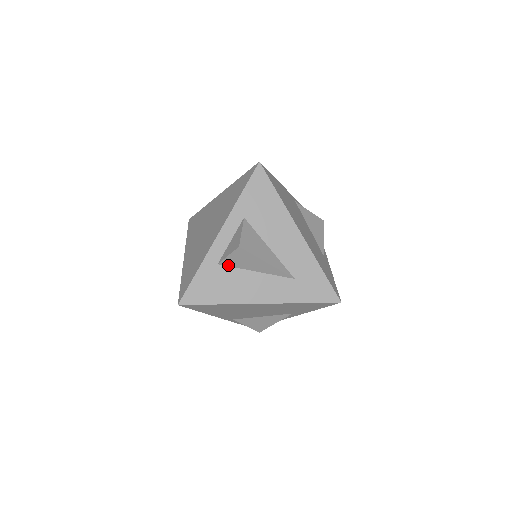
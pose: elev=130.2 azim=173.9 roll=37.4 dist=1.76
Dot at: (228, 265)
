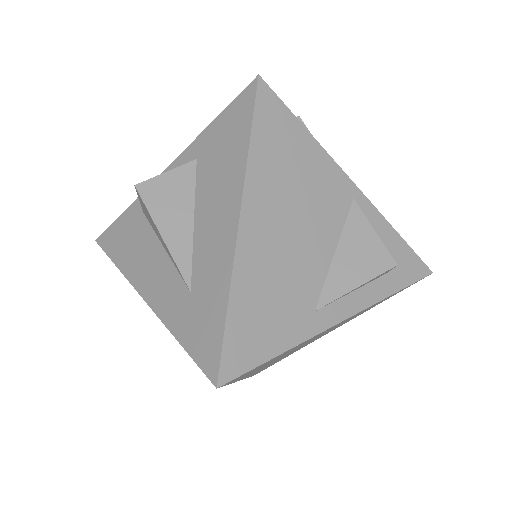
Dot at: occluded
